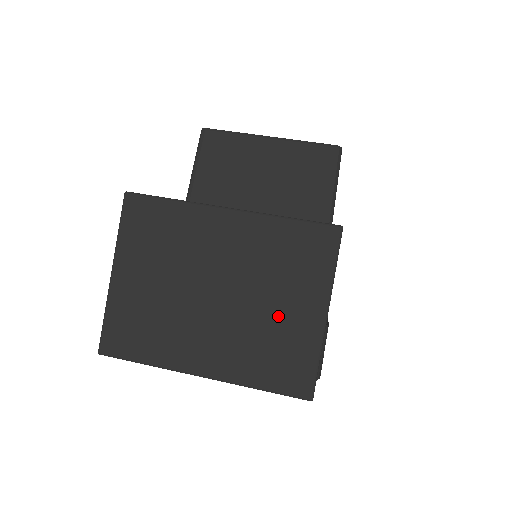
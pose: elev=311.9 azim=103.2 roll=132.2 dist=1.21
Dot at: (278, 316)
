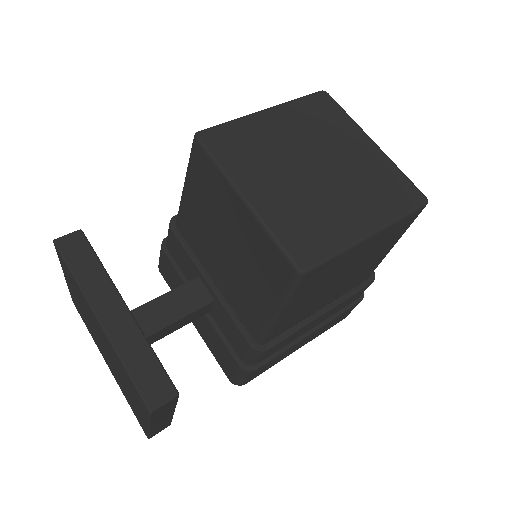
Dot at: (129, 395)
